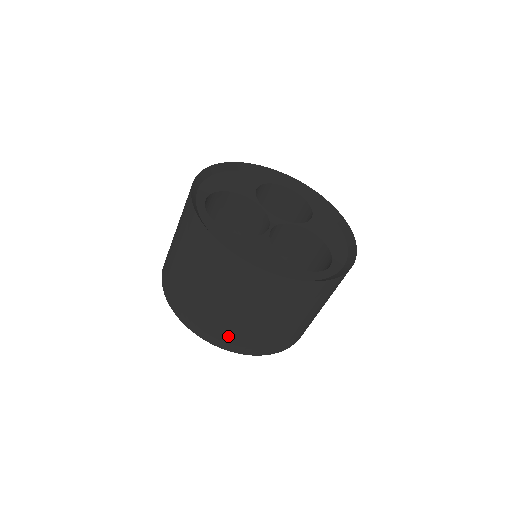
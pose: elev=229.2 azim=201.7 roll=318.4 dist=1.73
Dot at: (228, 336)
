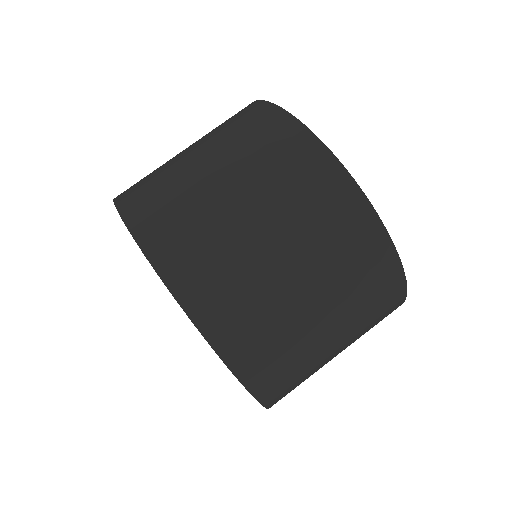
Dot at: occluded
